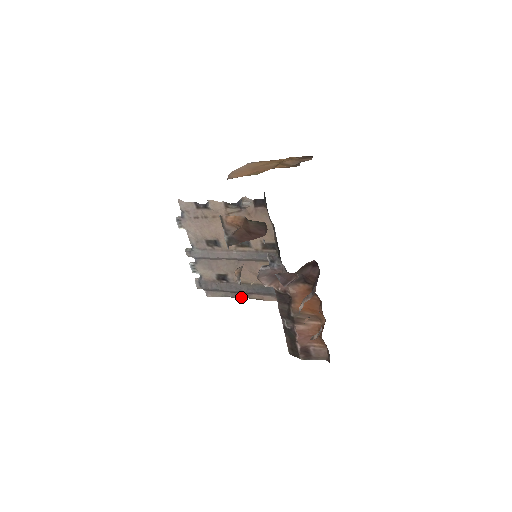
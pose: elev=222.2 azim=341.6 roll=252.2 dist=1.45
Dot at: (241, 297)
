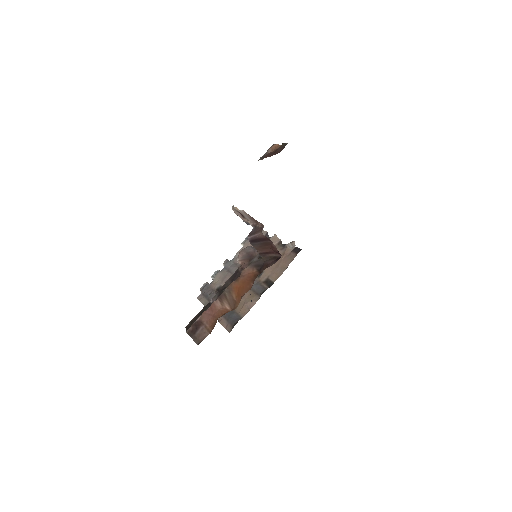
Dot at: occluded
